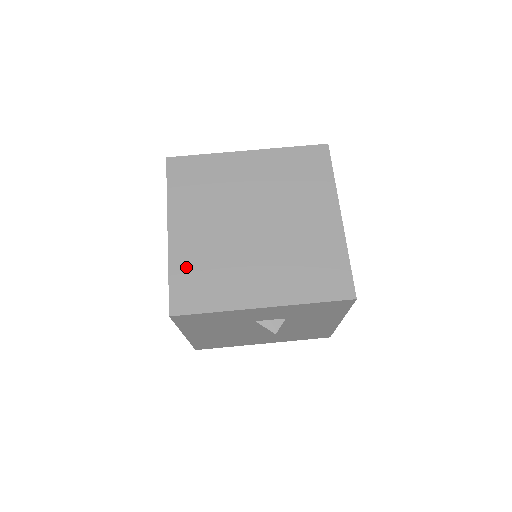
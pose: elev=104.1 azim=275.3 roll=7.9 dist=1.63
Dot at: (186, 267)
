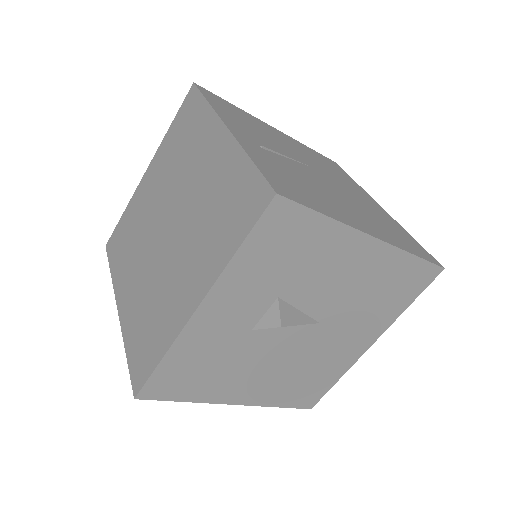
Dot at: (134, 331)
